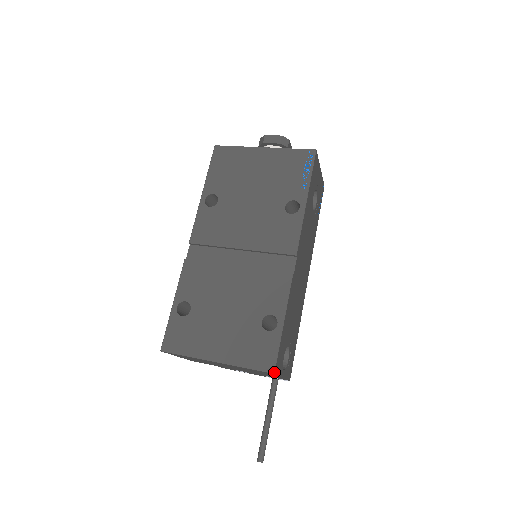
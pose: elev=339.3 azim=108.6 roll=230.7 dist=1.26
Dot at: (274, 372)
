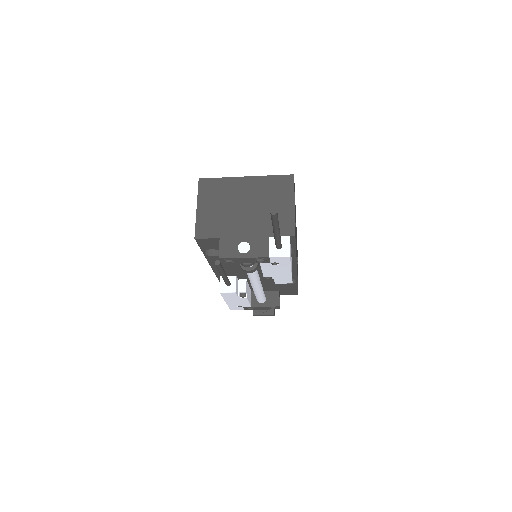
Dot at: occluded
